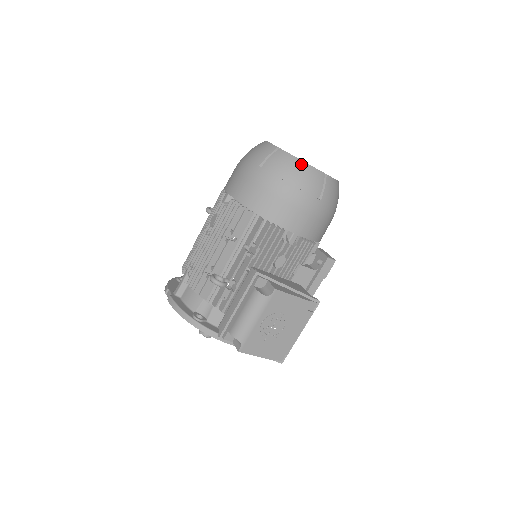
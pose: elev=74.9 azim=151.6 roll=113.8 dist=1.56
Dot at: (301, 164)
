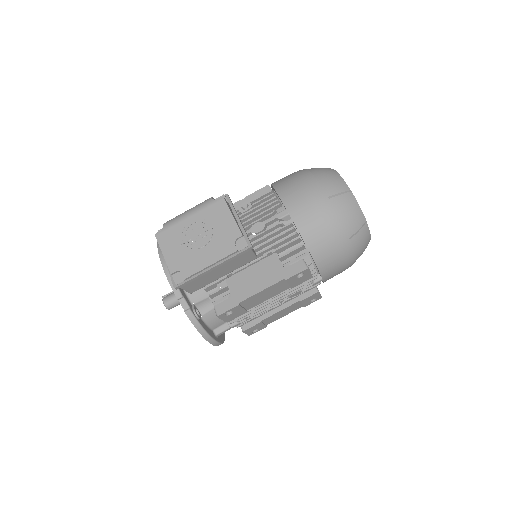
Dot at: (334, 172)
